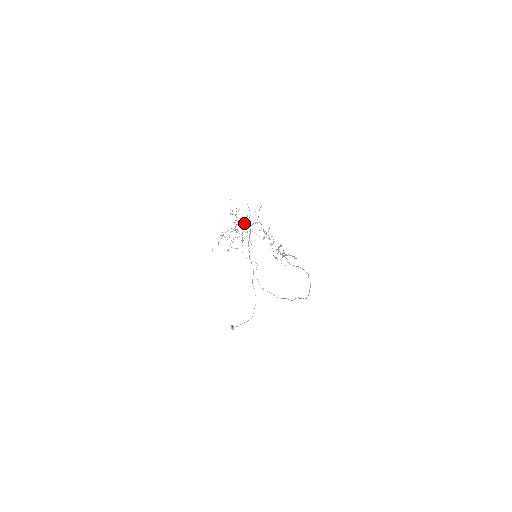
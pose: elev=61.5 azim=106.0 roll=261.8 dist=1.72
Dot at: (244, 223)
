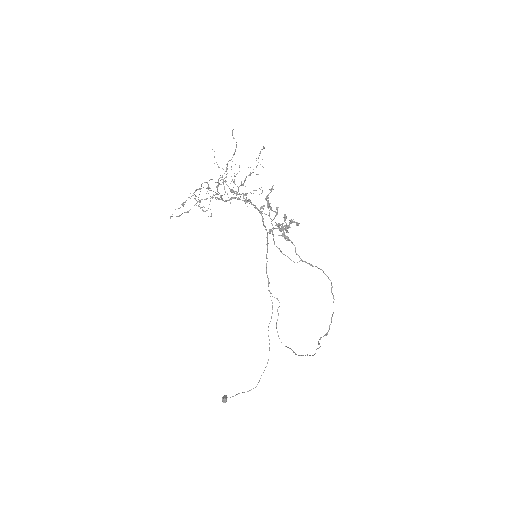
Dot at: (247, 200)
